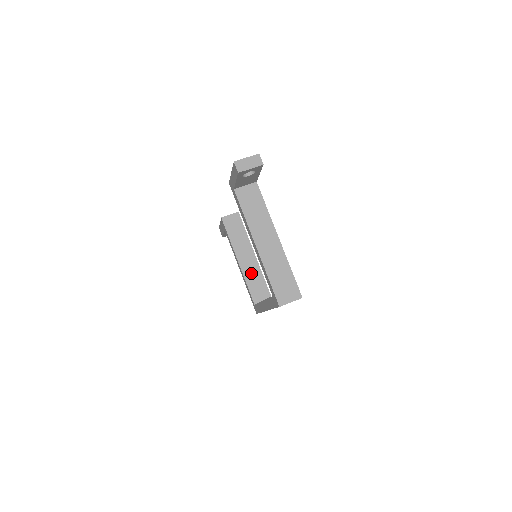
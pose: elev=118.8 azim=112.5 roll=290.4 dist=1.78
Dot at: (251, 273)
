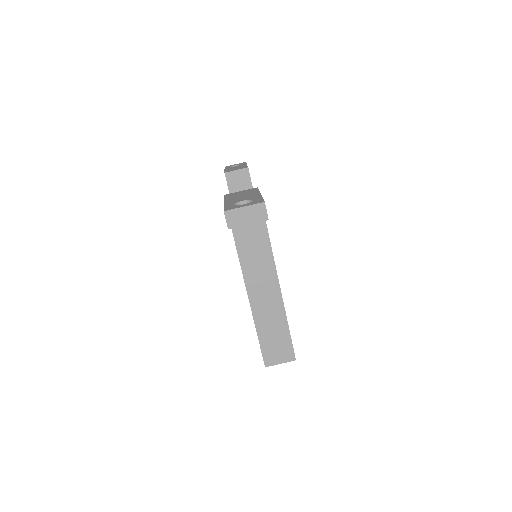
Dot at: occluded
